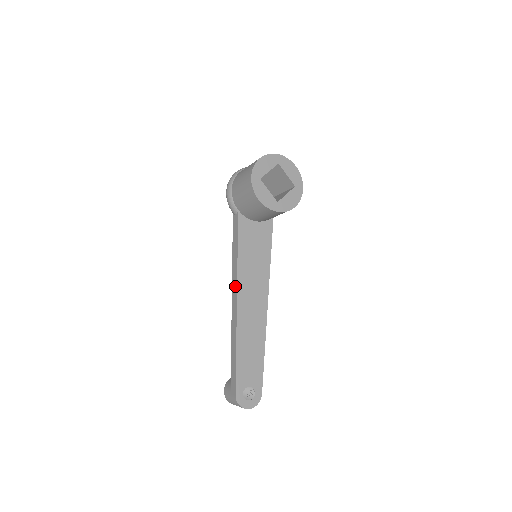
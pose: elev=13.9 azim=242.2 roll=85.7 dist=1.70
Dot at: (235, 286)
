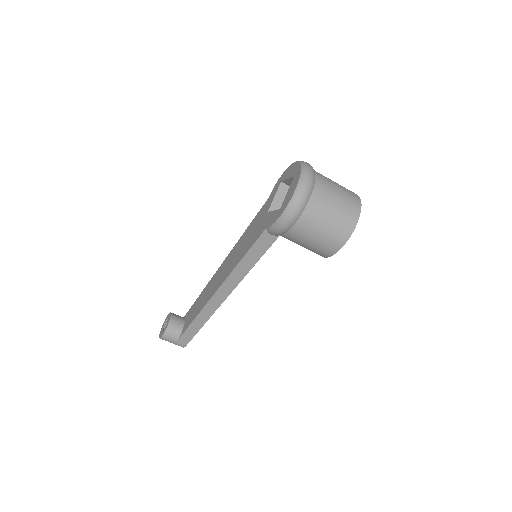
Dot at: (230, 289)
